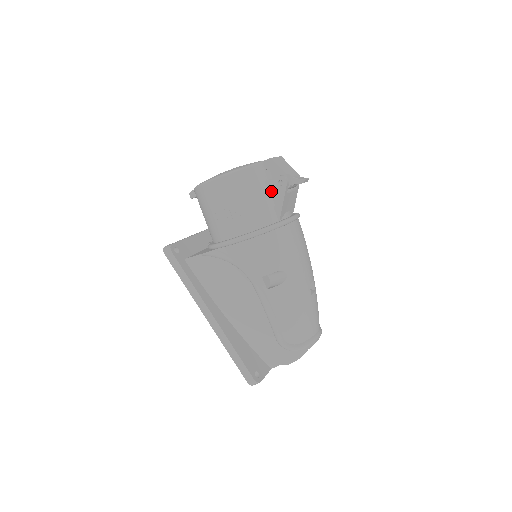
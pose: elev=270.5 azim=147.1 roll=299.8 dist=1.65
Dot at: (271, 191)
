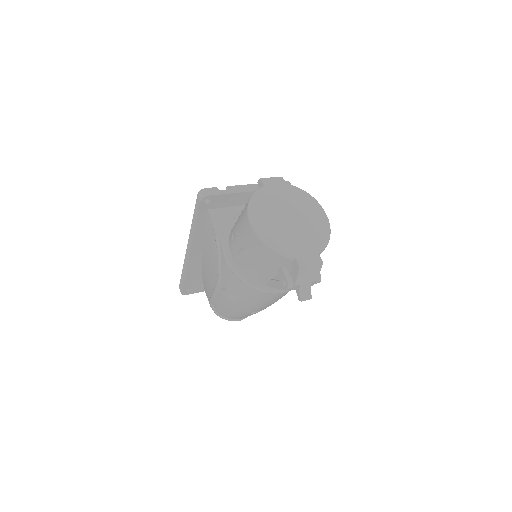
Dot at: (279, 273)
